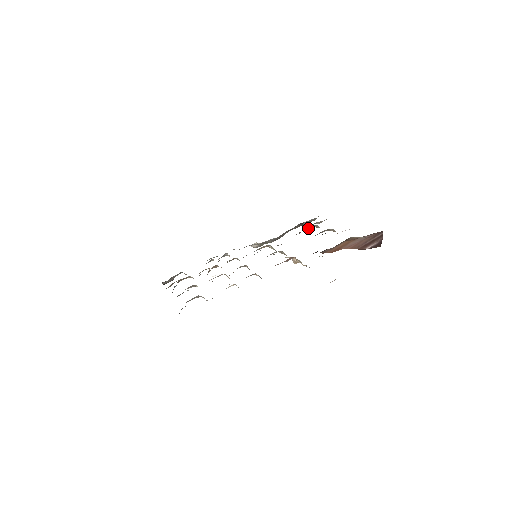
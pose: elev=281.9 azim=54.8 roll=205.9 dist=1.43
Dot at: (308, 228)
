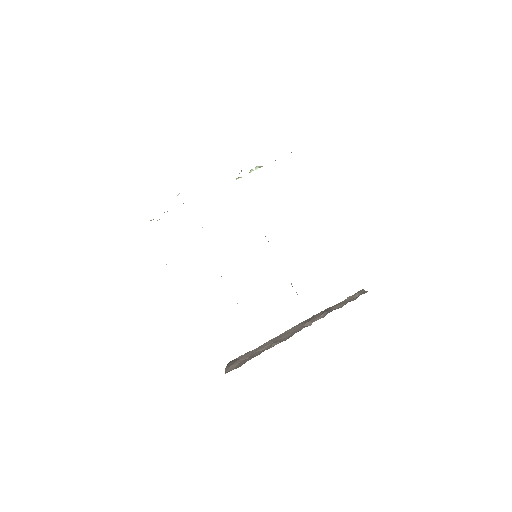
Dot at: occluded
